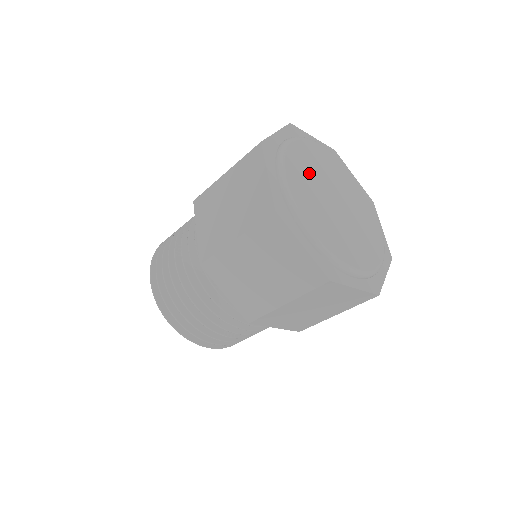
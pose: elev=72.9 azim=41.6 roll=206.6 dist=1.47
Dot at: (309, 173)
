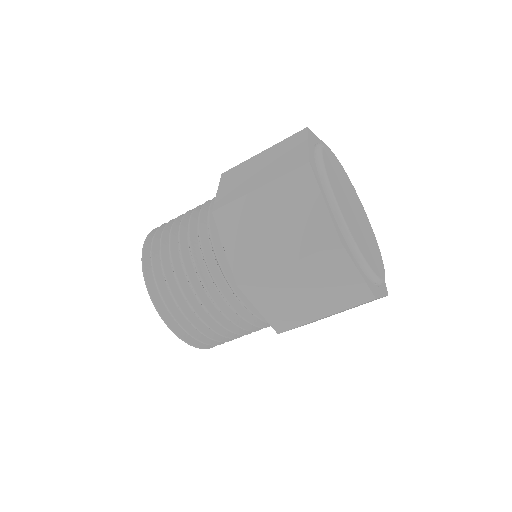
Dot at: (338, 174)
